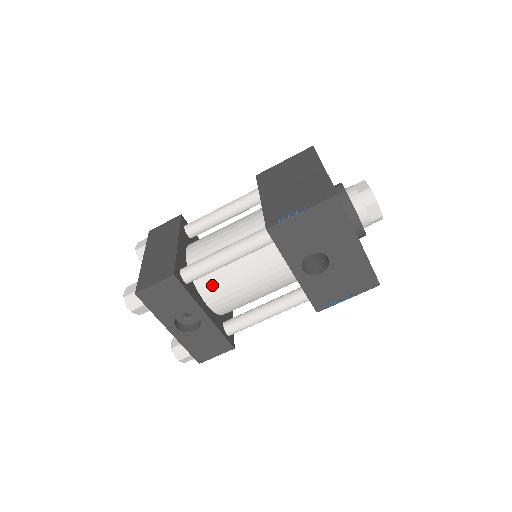
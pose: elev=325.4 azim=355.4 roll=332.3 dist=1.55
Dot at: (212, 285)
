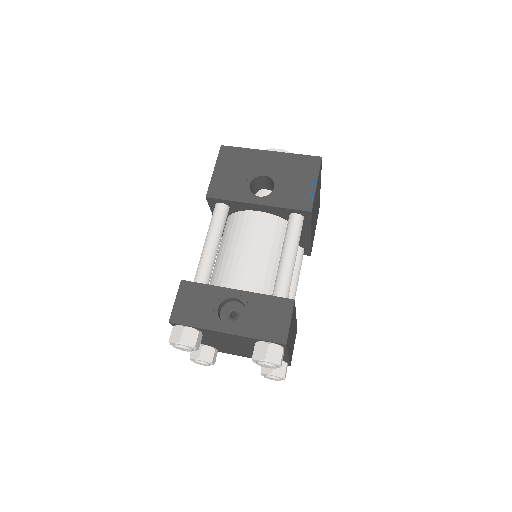
Dot at: (227, 278)
